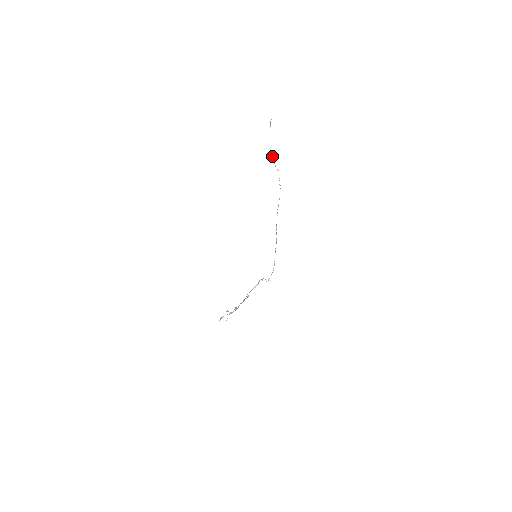
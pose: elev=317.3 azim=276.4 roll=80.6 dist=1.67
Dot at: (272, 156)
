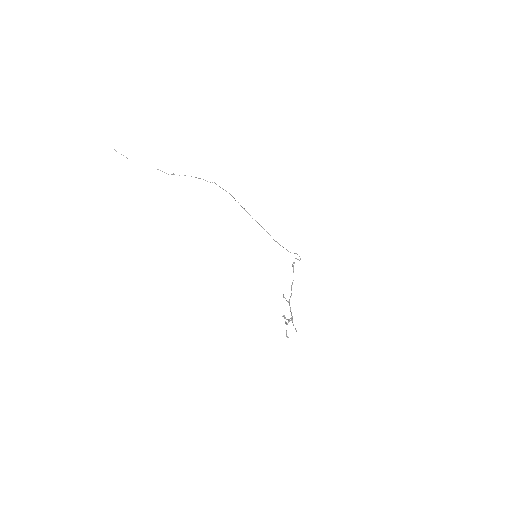
Dot at: occluded
